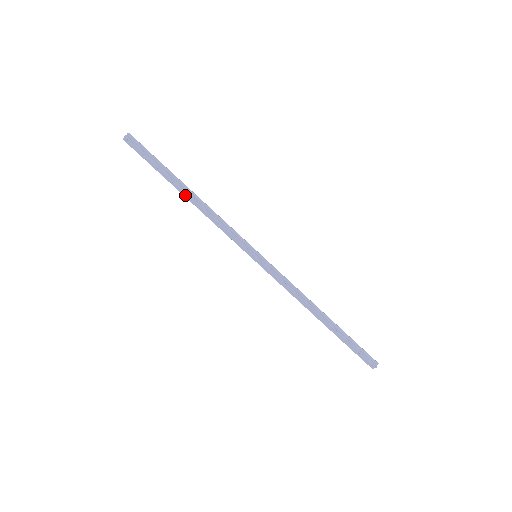
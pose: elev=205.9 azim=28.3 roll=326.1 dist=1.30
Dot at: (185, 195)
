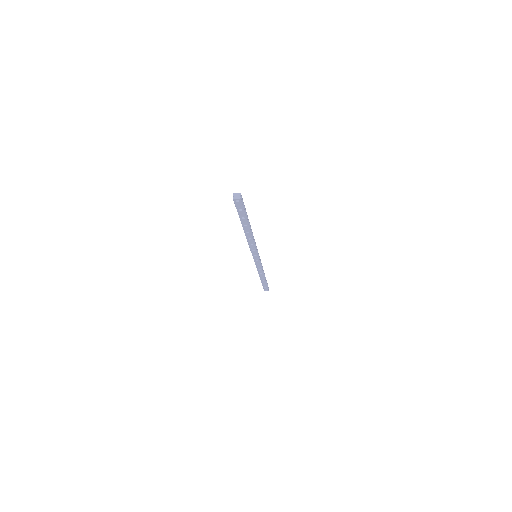
Dot at: (246, 231)
